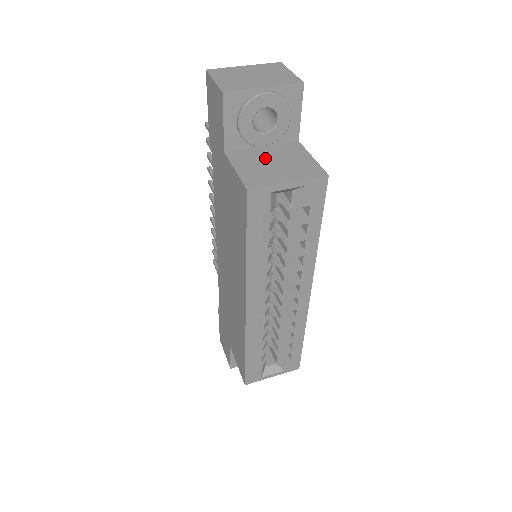
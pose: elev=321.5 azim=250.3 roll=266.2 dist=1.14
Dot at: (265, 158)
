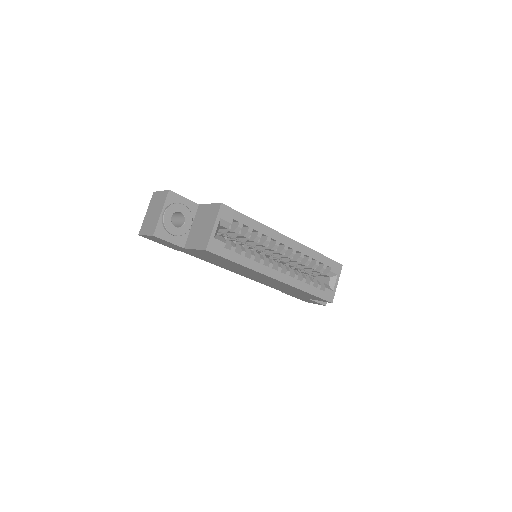
Dot at: (197, 229)
